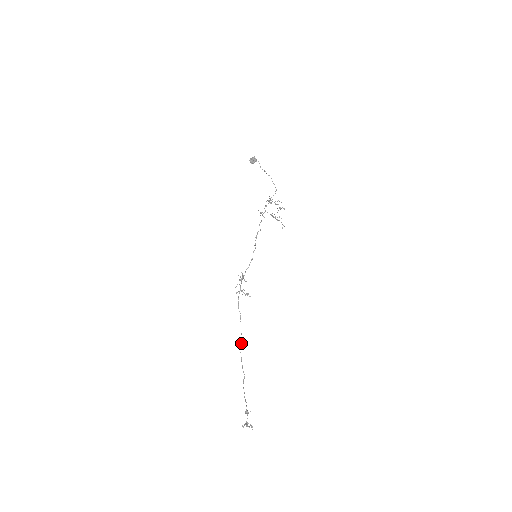
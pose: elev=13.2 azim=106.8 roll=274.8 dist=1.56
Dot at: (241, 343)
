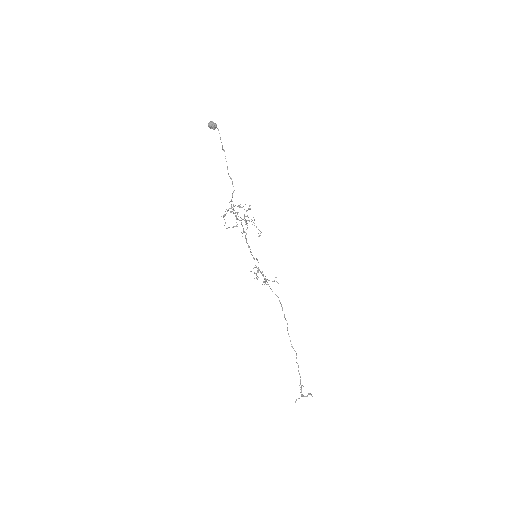
Dot at: (287, 323)
